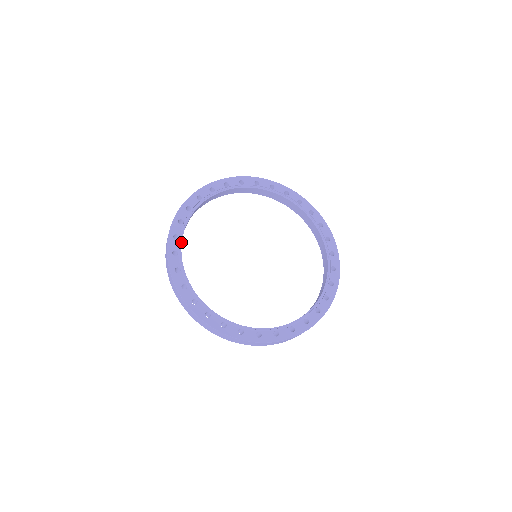
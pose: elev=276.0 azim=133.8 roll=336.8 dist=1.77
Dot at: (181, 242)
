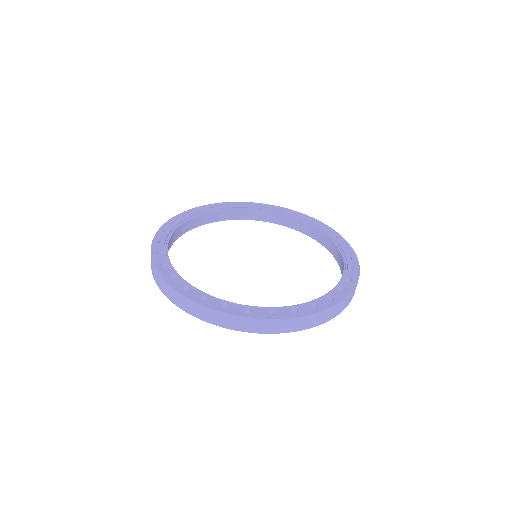
Dot at: (172, 267)
